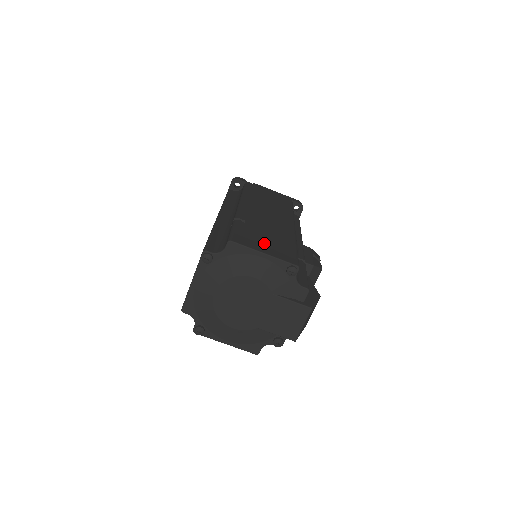
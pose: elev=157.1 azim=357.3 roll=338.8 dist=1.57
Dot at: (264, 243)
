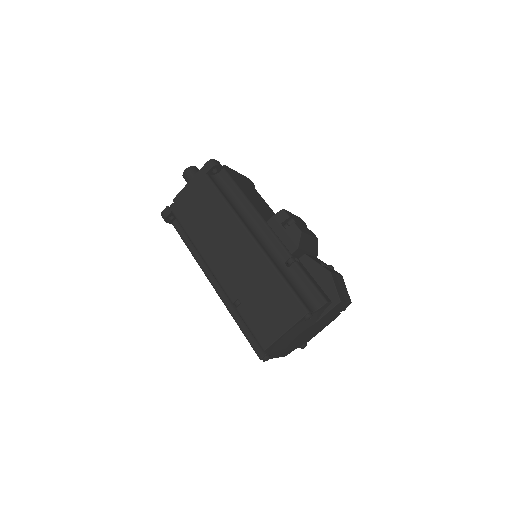
Dot at: (272, 316)
